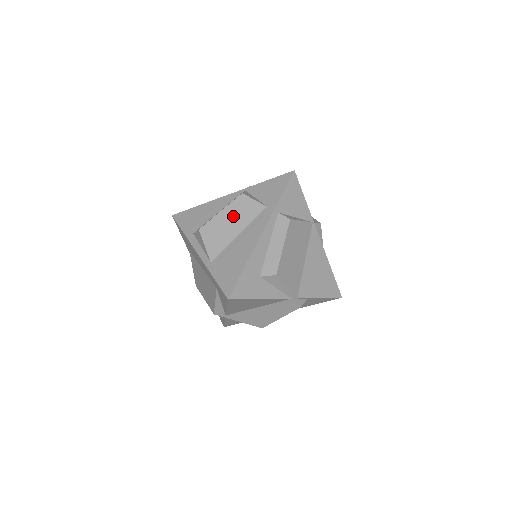
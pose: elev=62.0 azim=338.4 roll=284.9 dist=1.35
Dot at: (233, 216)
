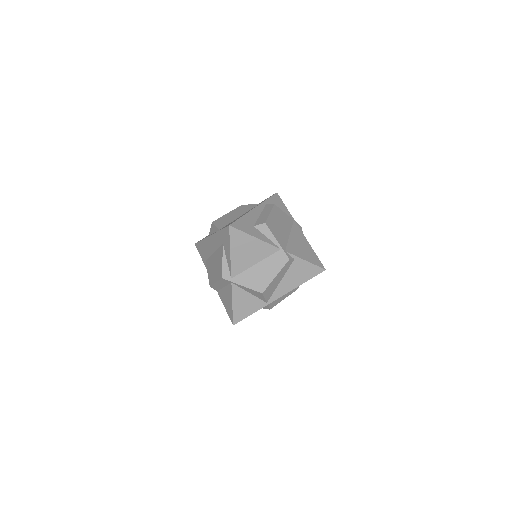
Dot at: (236, 212)
